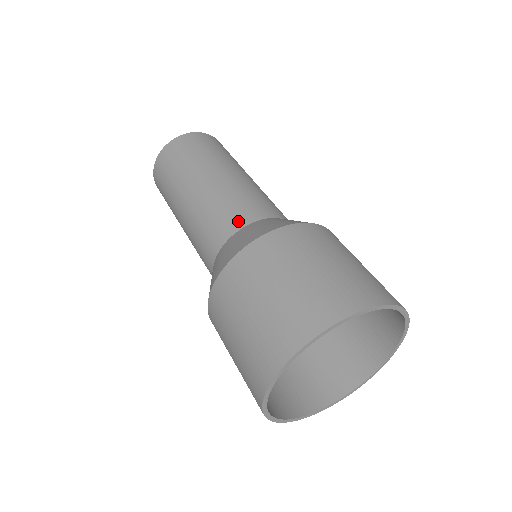
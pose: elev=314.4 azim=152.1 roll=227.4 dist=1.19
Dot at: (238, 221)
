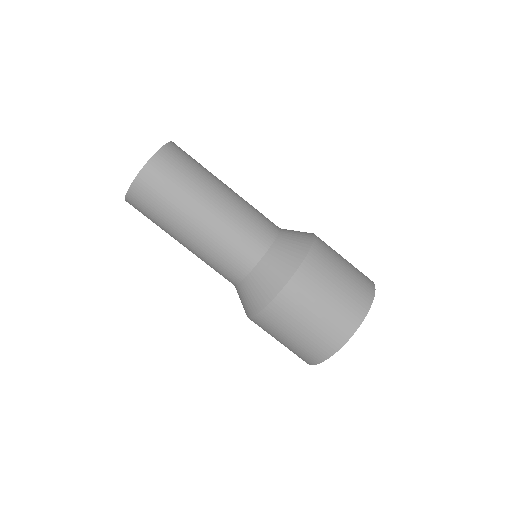
Dot at: (244, 267)
